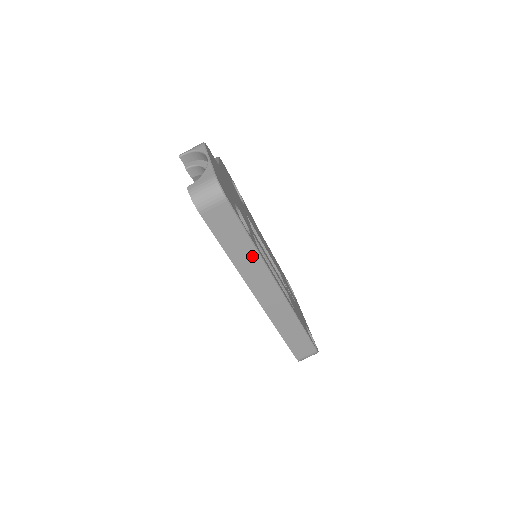
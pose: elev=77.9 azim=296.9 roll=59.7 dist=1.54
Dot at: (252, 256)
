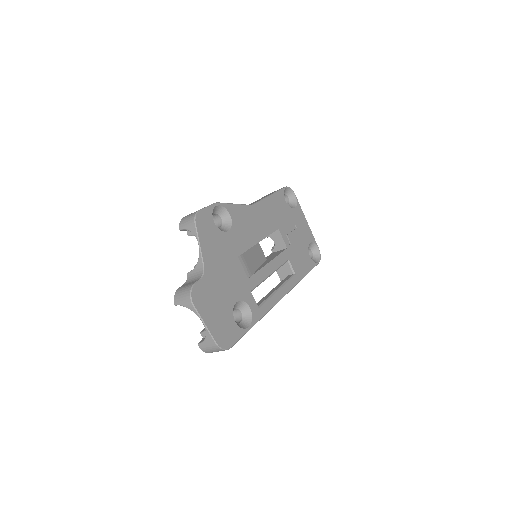
Dot at: occluded
